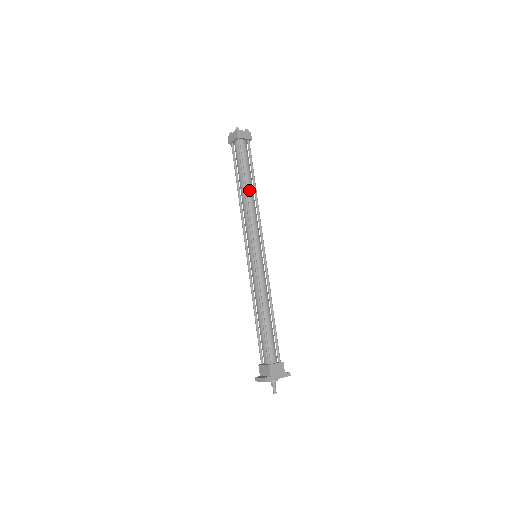
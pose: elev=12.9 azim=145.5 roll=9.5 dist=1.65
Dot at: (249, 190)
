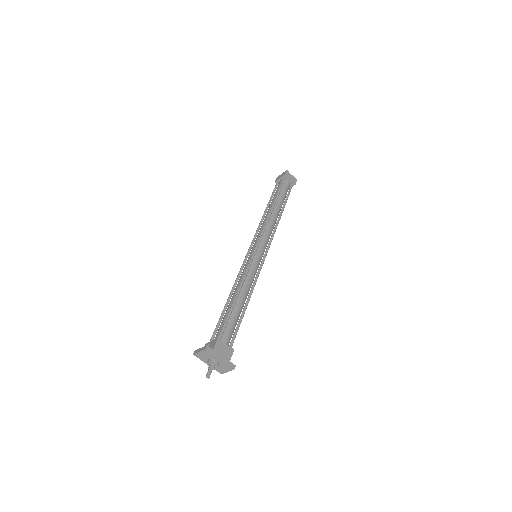
Dot at: (276, 209)
